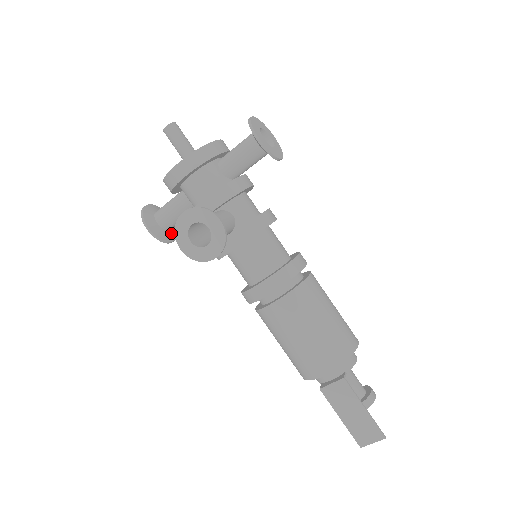
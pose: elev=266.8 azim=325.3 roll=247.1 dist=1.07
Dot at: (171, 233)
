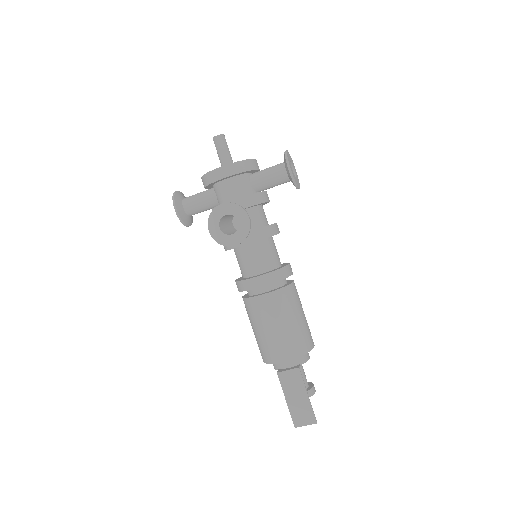
Dot at: (190, 219)
